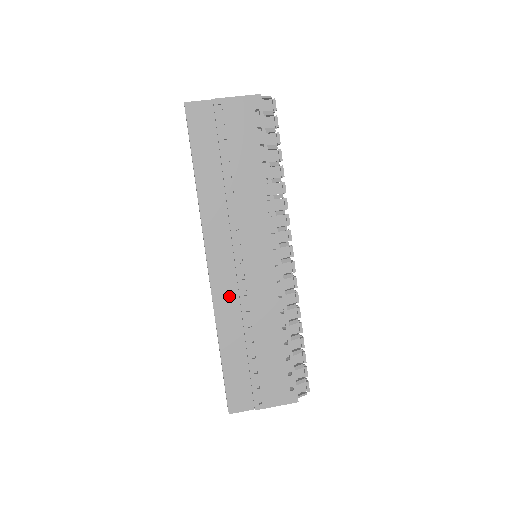
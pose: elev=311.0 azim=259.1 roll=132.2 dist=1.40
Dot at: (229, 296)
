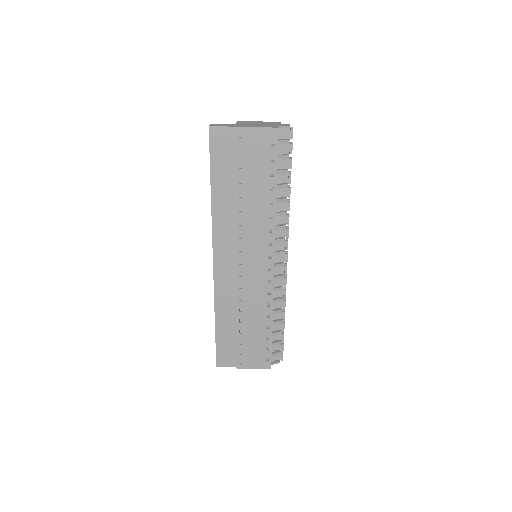
Dot at: (227, 286)
